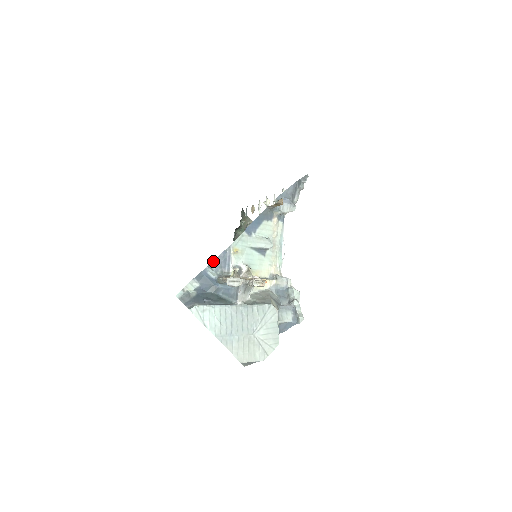
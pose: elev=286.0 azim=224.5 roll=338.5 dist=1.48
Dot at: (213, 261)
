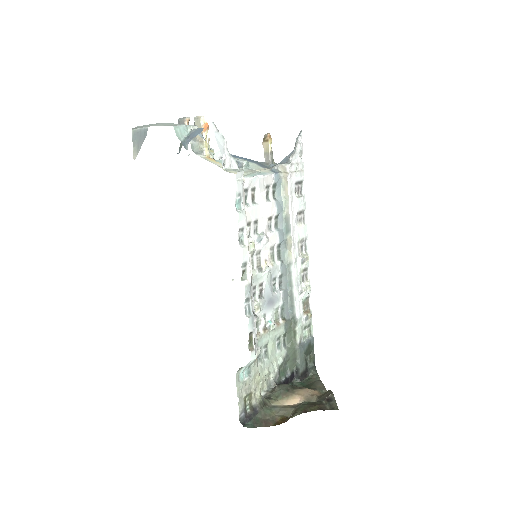
Dot at: occluded
